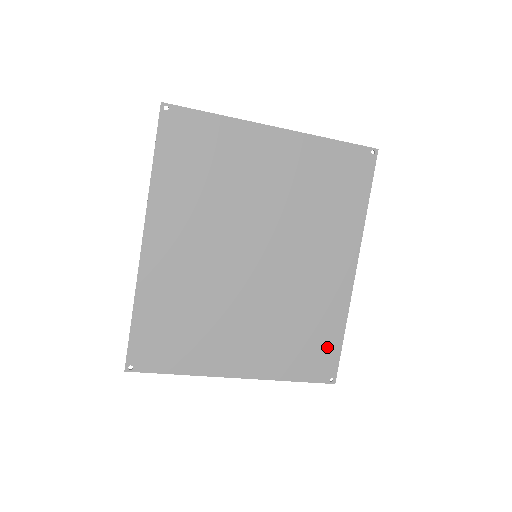
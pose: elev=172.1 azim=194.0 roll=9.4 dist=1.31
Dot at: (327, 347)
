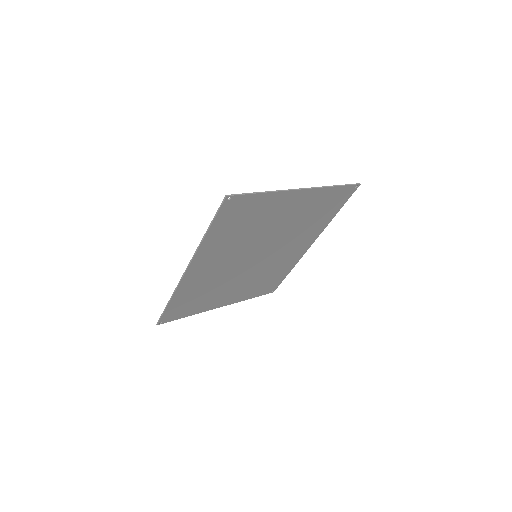
Dot at: (277, 280)
